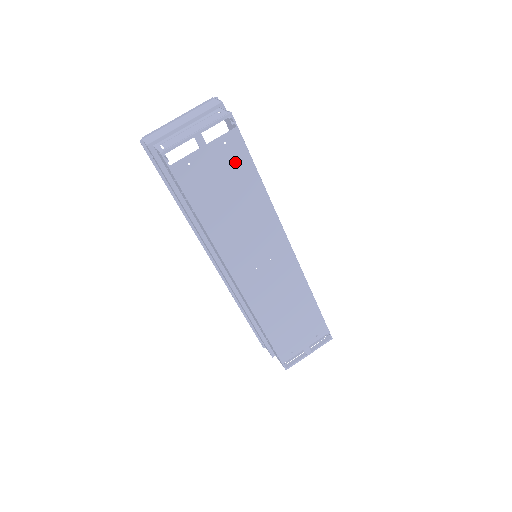
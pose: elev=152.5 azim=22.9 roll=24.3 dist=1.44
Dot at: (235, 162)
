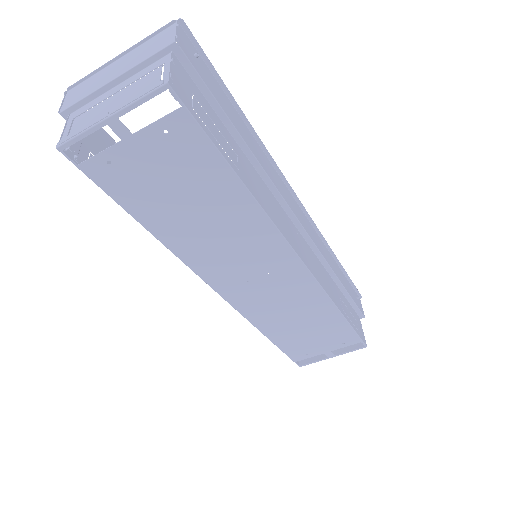
Dot at: (190, 158)
